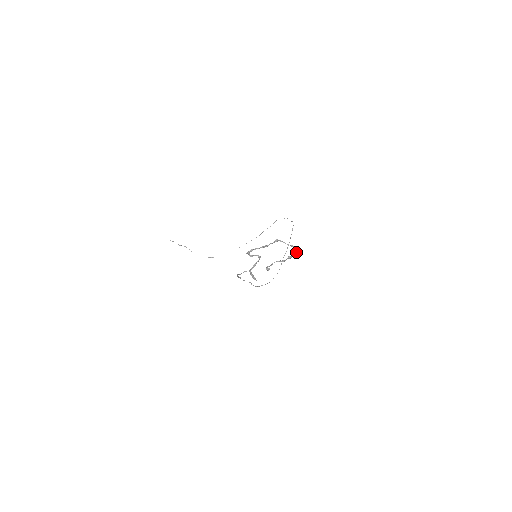
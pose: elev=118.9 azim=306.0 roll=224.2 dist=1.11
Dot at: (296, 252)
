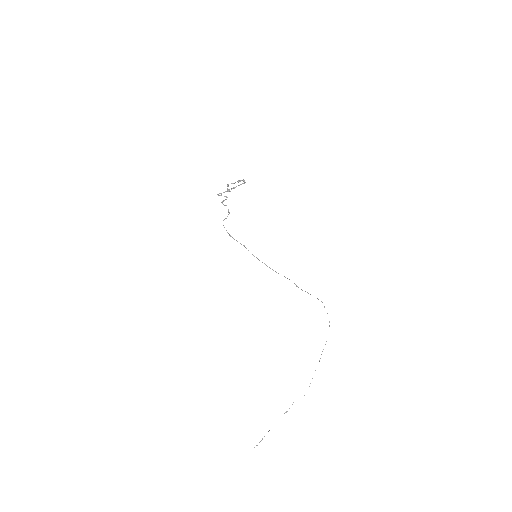
Dot at: (242, 180)
